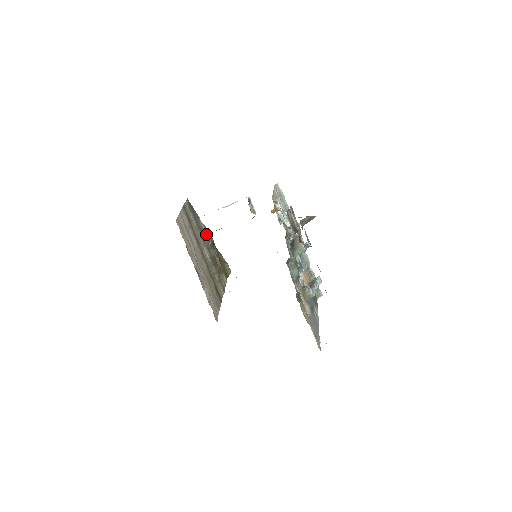
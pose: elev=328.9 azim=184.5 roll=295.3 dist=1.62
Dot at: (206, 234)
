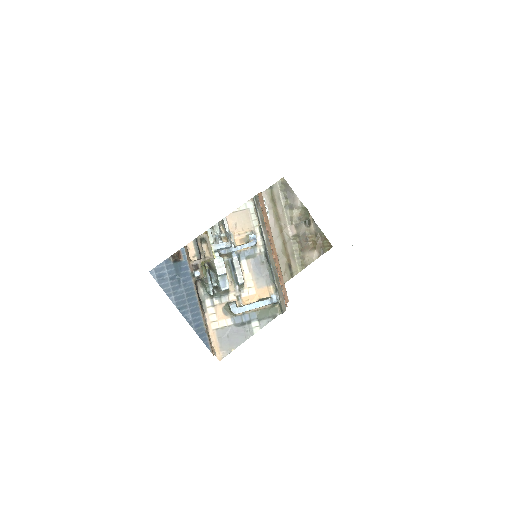
Dot at: (299, 212)
